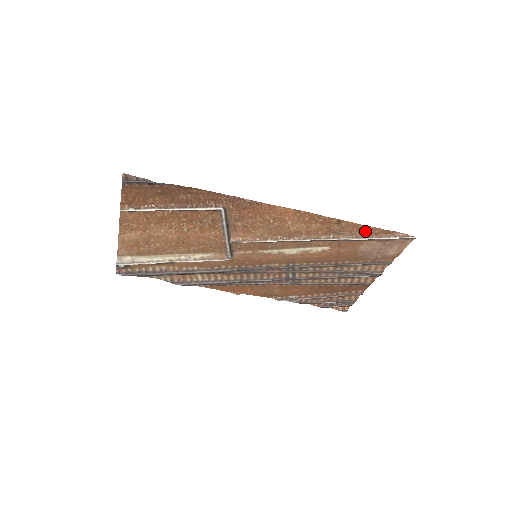
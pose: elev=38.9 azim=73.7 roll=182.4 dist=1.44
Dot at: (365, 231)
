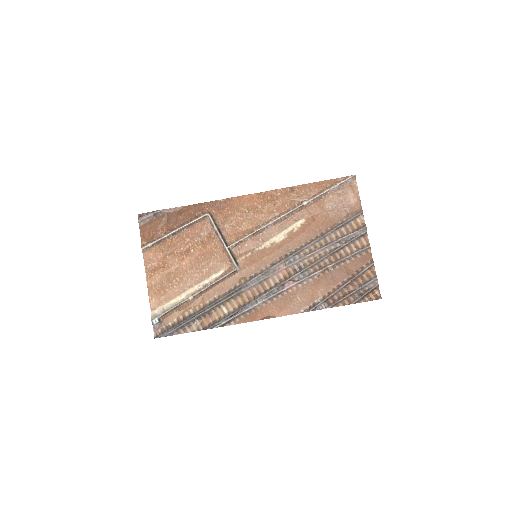
Dot at: (315, 188)
